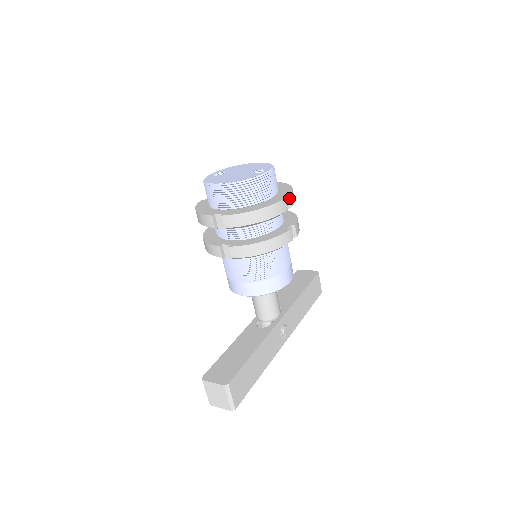
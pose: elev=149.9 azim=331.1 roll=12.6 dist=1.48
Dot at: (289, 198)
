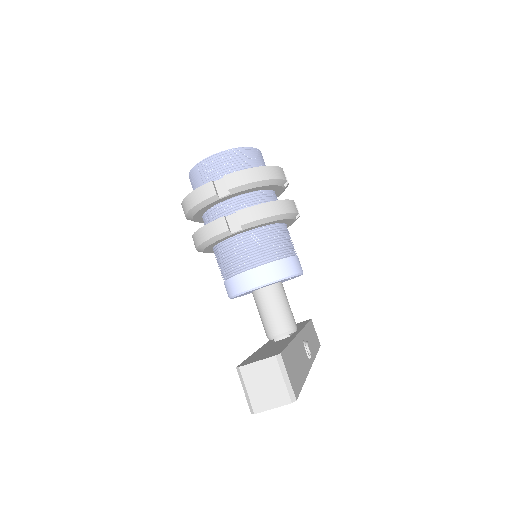
Dot at: occluded
